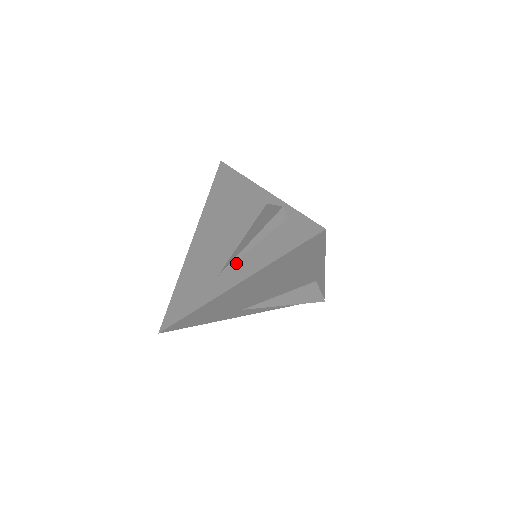
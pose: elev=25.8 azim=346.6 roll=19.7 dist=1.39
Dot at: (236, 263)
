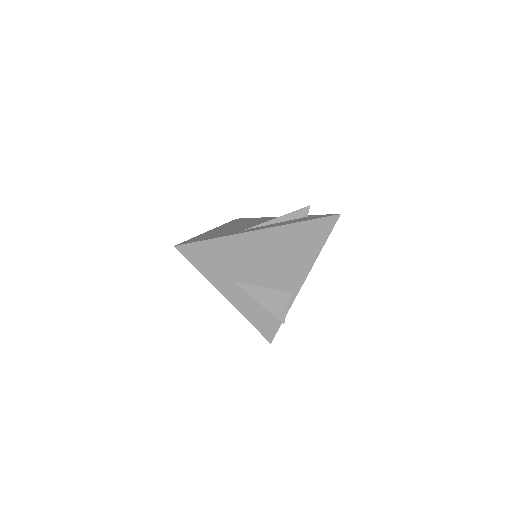
Dot at: (262, 226)
